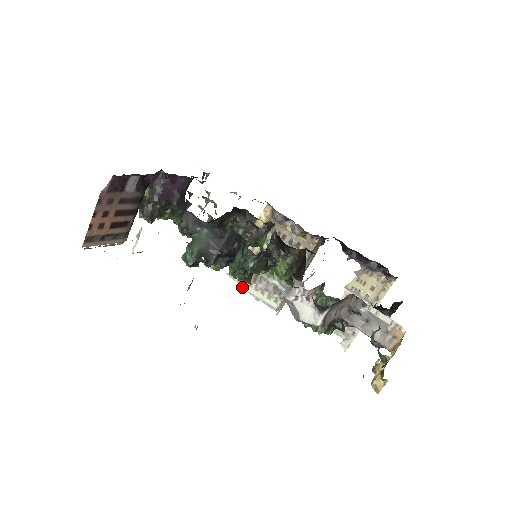
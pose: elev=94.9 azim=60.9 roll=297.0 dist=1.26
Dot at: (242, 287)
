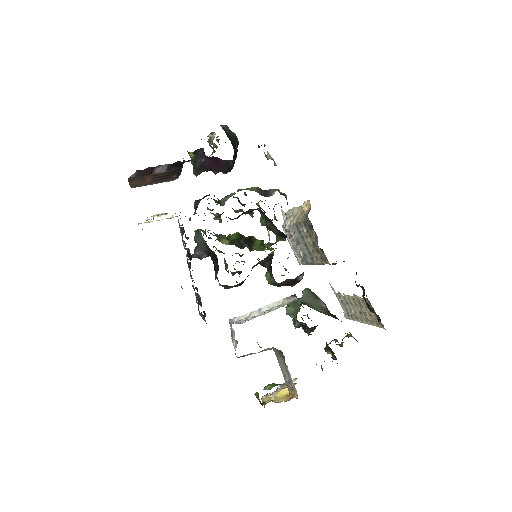
Dot at: (284, 230)
